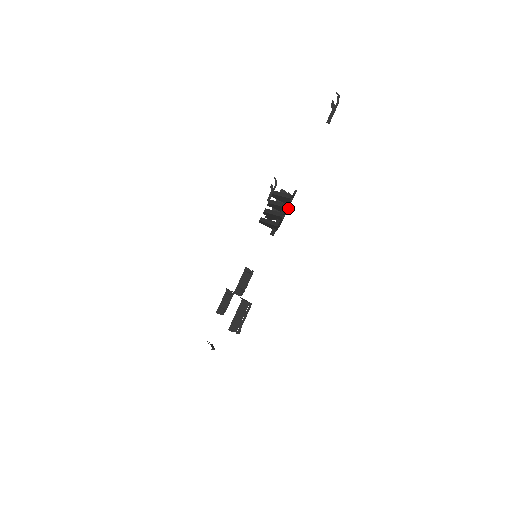
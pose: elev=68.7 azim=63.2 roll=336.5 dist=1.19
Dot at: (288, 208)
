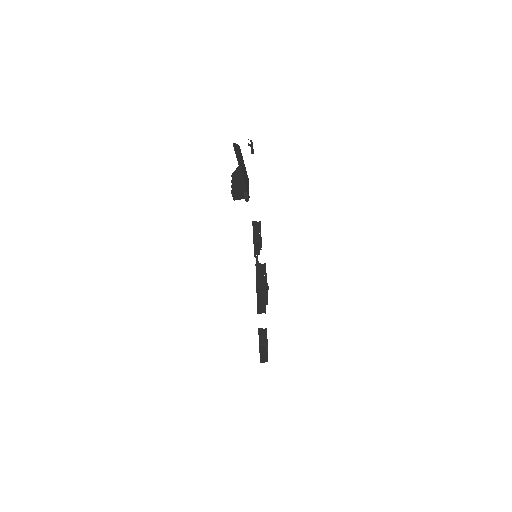
Dot at: (235, 144)
